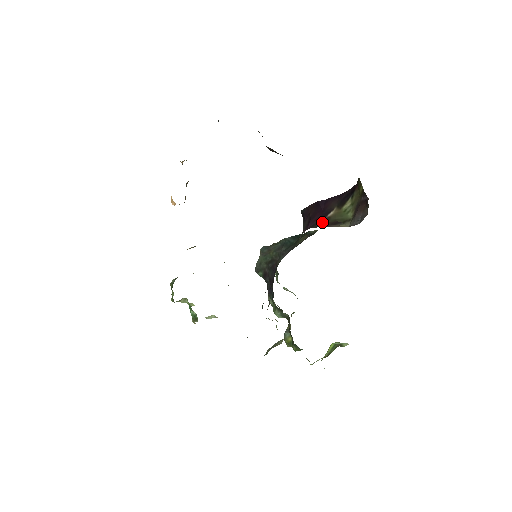
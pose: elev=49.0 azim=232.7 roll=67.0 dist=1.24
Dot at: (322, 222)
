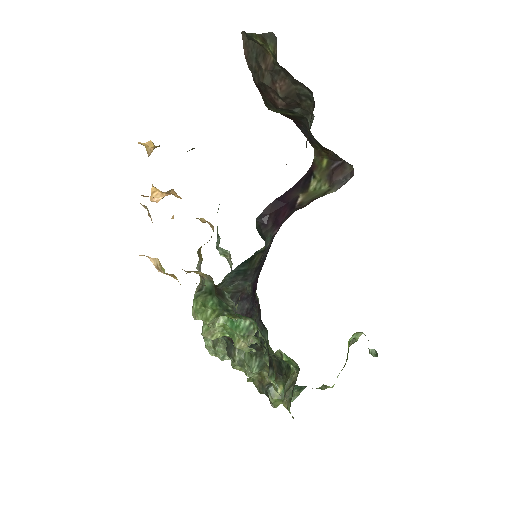
Dot at: (297, 208)
